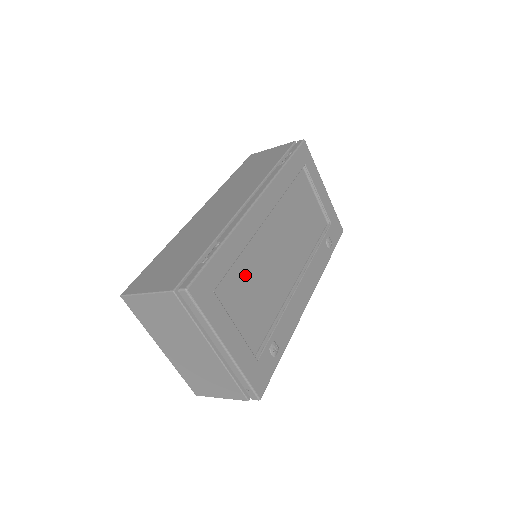
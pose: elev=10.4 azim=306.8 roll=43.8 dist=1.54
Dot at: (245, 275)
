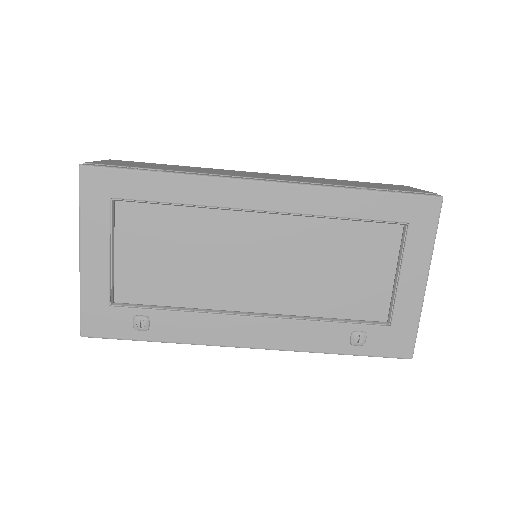
Dot at: (174, 230)
